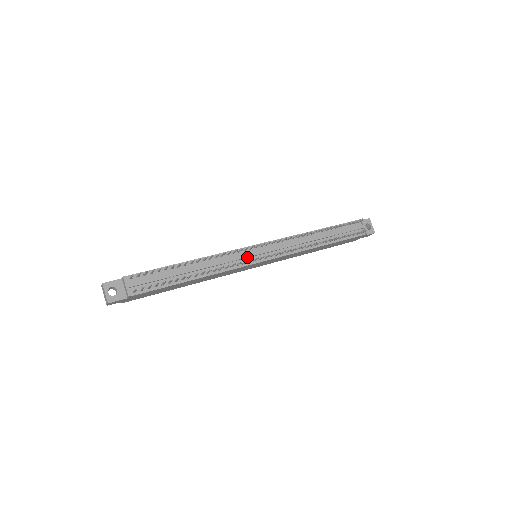
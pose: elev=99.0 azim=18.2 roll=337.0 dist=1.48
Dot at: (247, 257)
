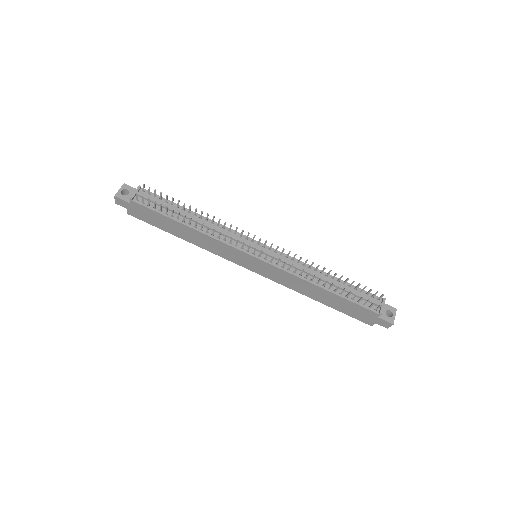
Dot at: occluded
